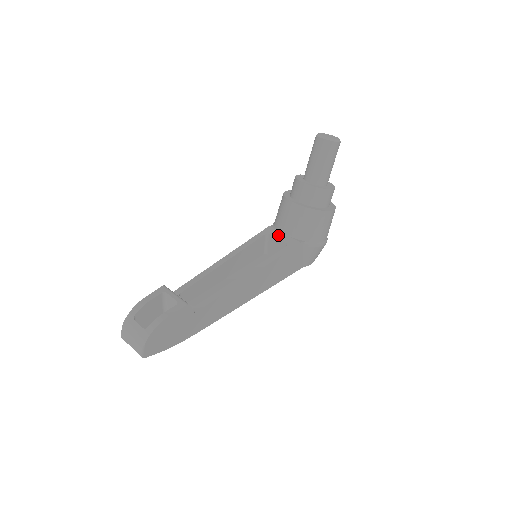
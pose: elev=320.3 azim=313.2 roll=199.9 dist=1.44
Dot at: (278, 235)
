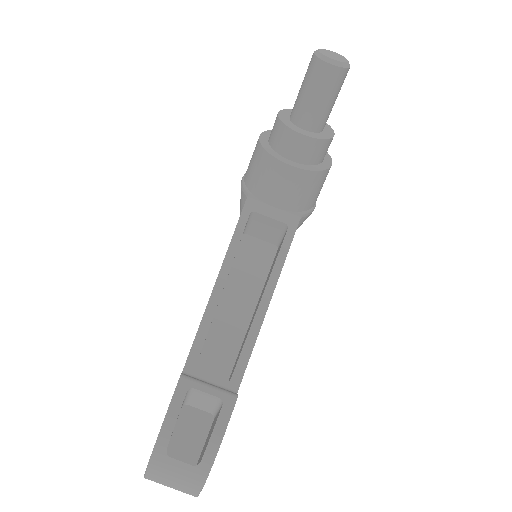
Dot at: (267, 211)
